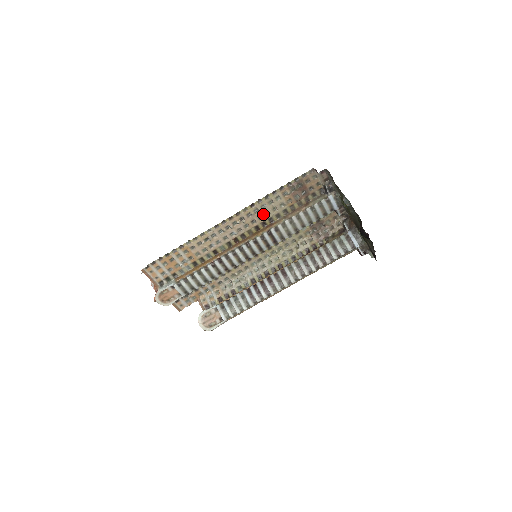
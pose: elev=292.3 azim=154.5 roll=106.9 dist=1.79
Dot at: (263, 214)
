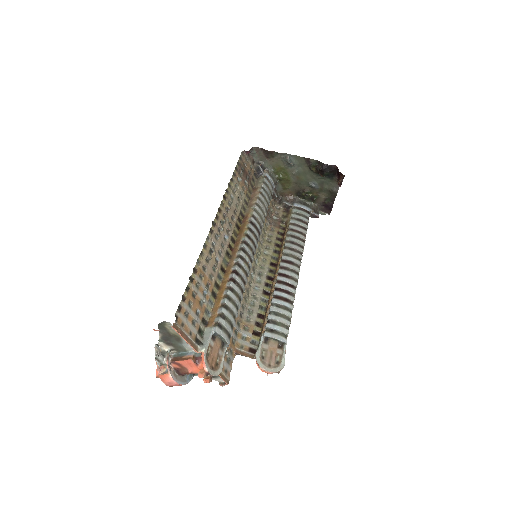
Dot at: (235, 207)
